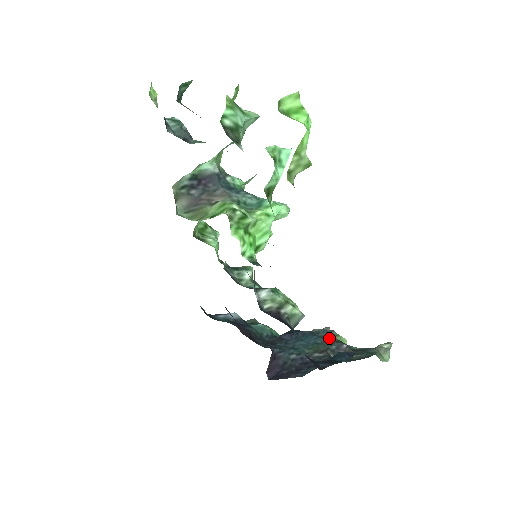
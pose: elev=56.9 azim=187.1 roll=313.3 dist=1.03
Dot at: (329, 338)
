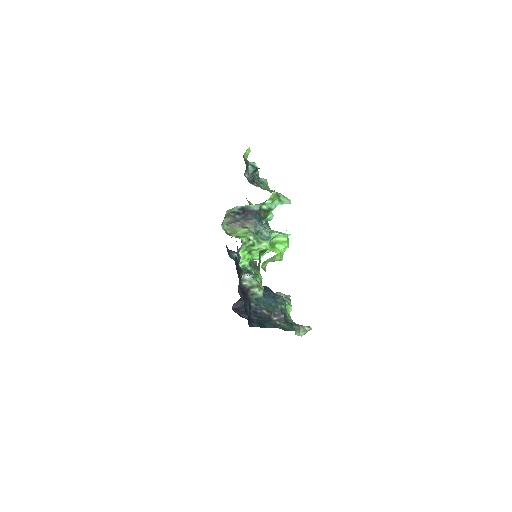
Dot at: (280, 305)
